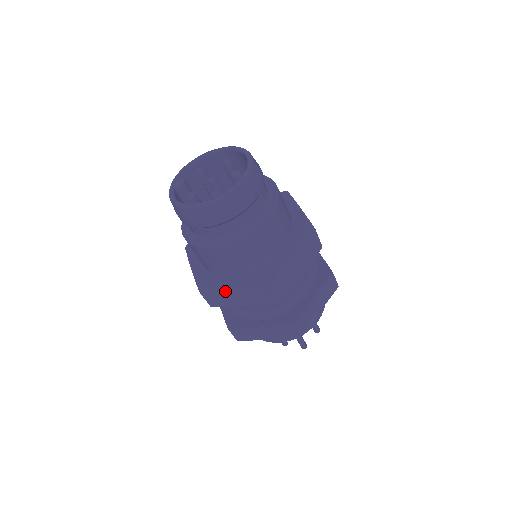
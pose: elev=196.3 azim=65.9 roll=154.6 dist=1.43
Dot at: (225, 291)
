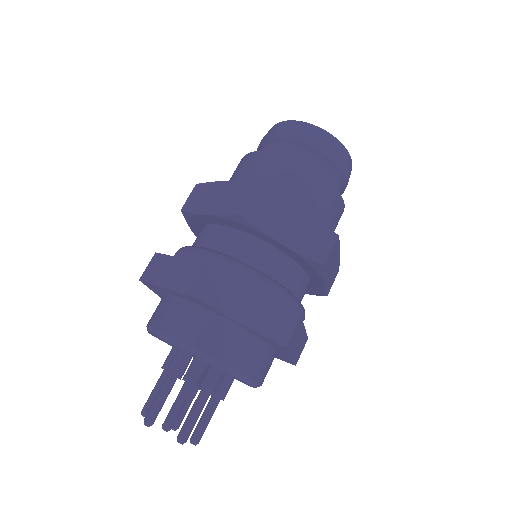
Dot at: (285, 206)
